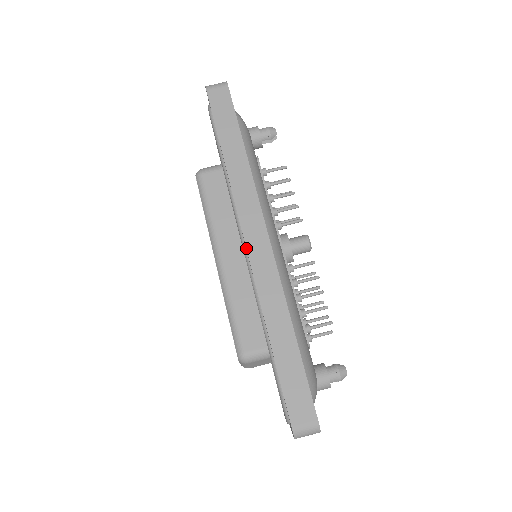
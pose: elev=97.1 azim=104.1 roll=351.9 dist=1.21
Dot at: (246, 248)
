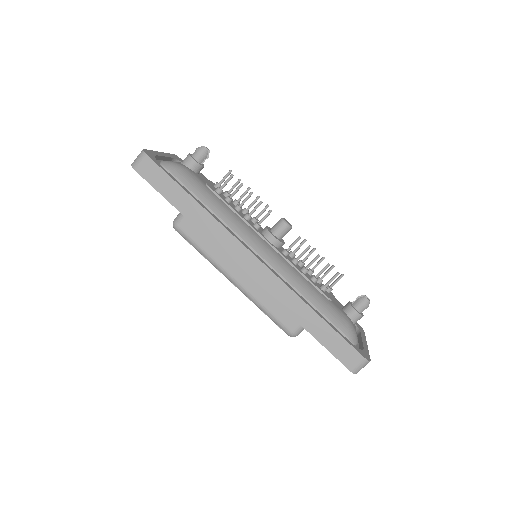
Dot at: (246, 274)
